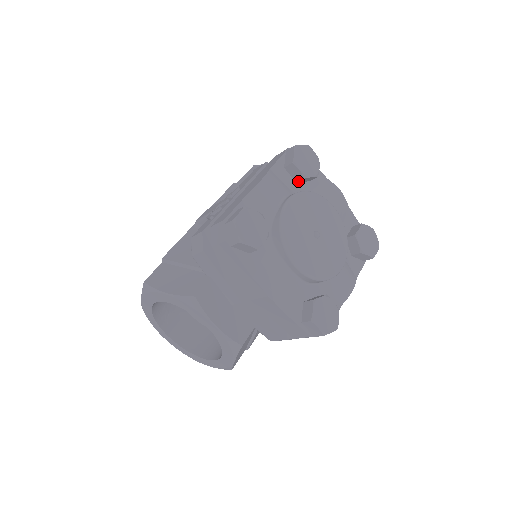
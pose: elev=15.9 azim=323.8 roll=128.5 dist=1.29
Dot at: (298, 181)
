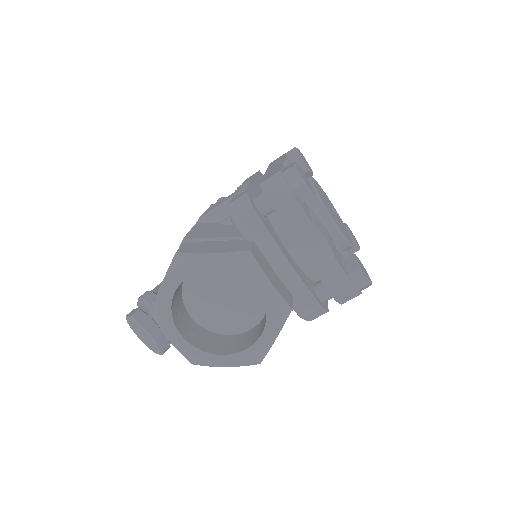
Dot at: occluded
